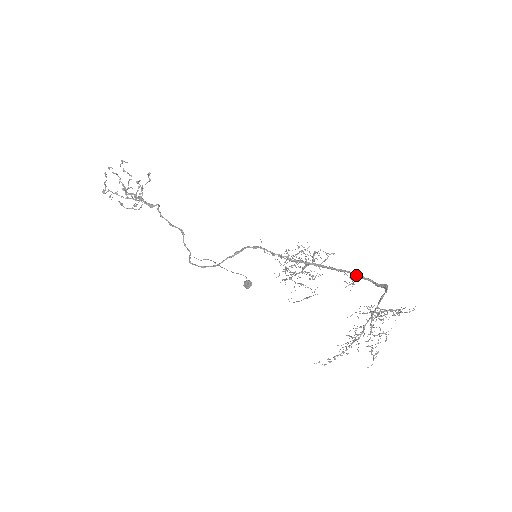
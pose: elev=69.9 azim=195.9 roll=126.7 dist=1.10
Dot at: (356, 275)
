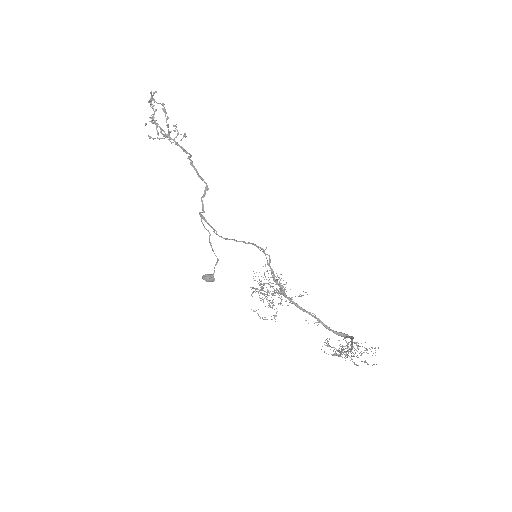
Dot at: (319, 319)
